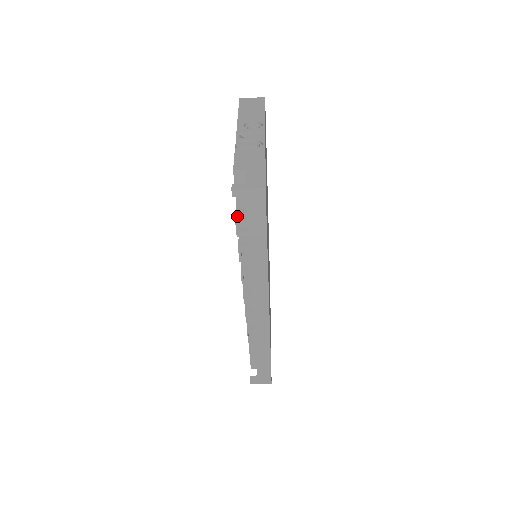
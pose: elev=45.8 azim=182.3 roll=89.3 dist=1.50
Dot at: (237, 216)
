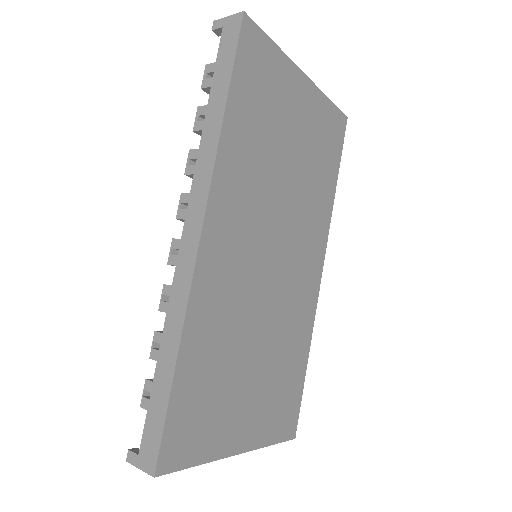
Dot at: occluded
